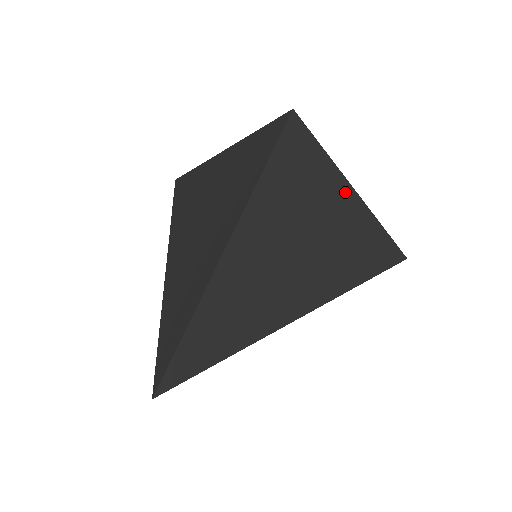
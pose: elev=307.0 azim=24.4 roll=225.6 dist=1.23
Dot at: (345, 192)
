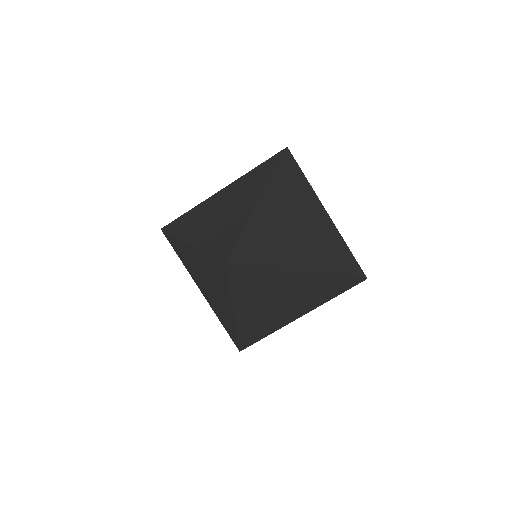
Dot at: (323, 210)
